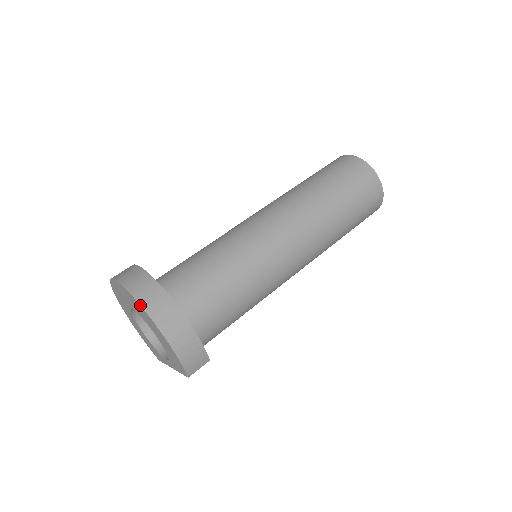
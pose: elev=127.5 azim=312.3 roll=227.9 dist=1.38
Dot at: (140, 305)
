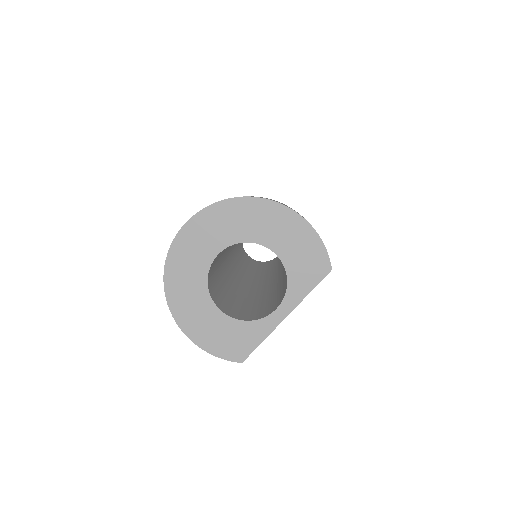
Dot at: (258, 197)
